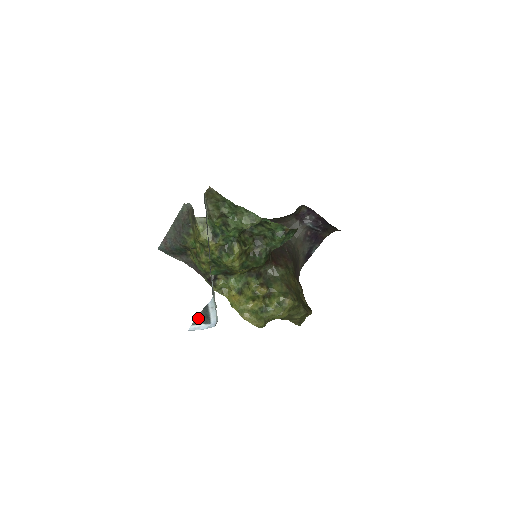
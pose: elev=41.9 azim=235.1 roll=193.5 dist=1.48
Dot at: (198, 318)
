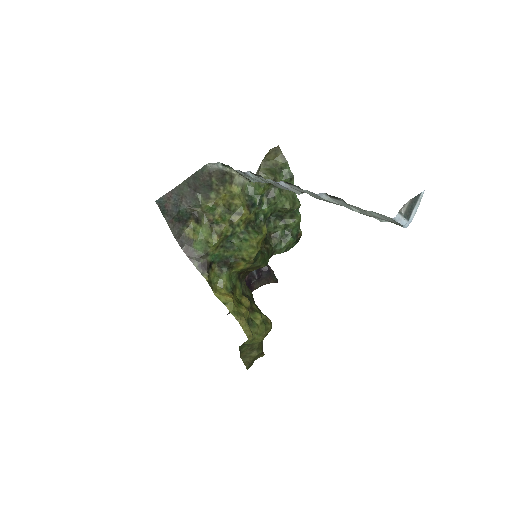
Dot at: (402, 208)
